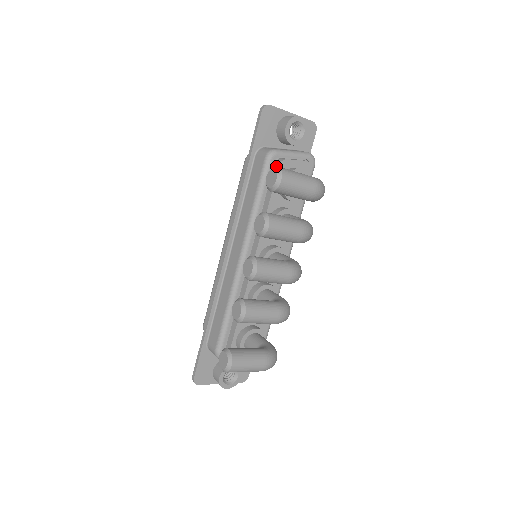
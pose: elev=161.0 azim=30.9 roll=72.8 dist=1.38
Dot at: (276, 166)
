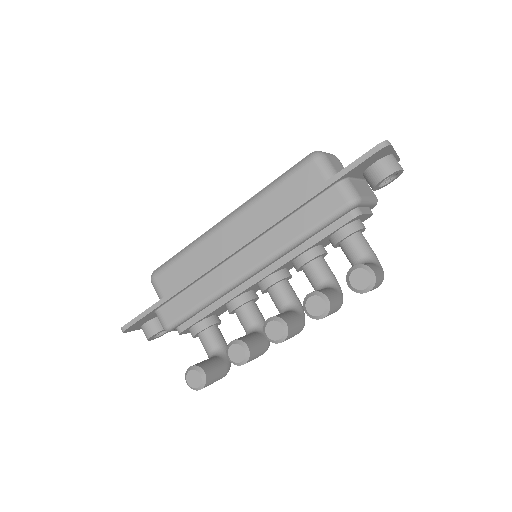
Dot at: (373, 270)
